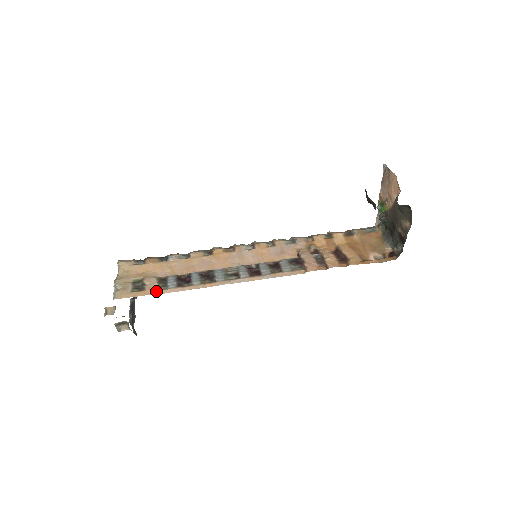
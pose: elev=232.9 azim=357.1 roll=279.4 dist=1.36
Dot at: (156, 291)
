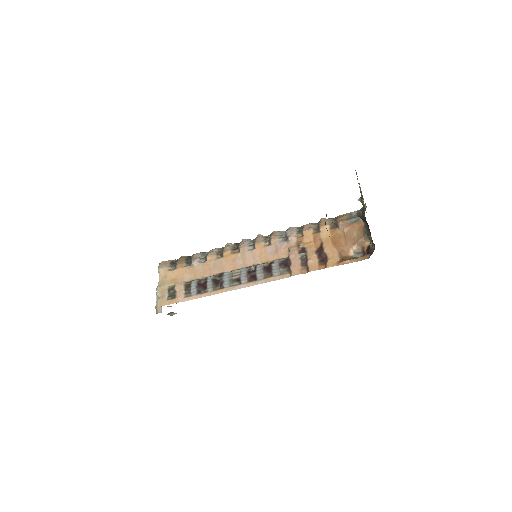
Dot at: (183, 298)
